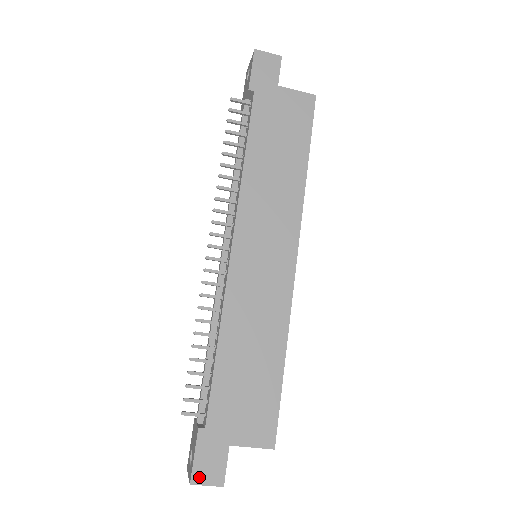
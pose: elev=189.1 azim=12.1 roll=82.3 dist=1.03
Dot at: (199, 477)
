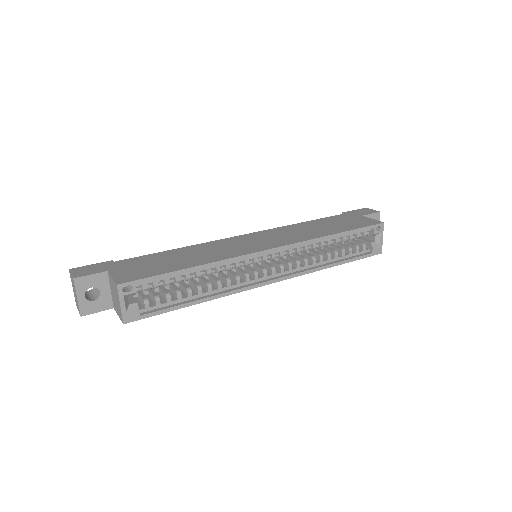
Dot at: (76, 270)
